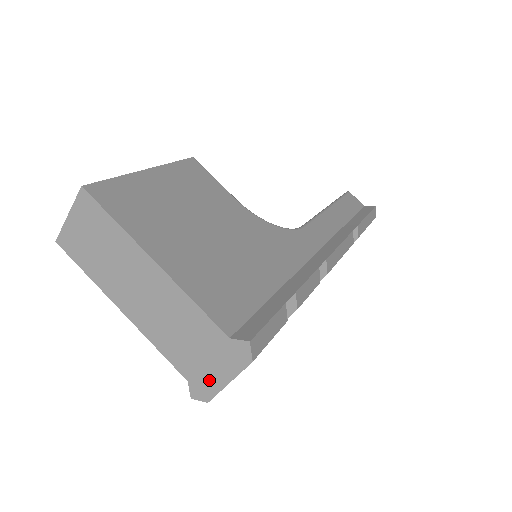
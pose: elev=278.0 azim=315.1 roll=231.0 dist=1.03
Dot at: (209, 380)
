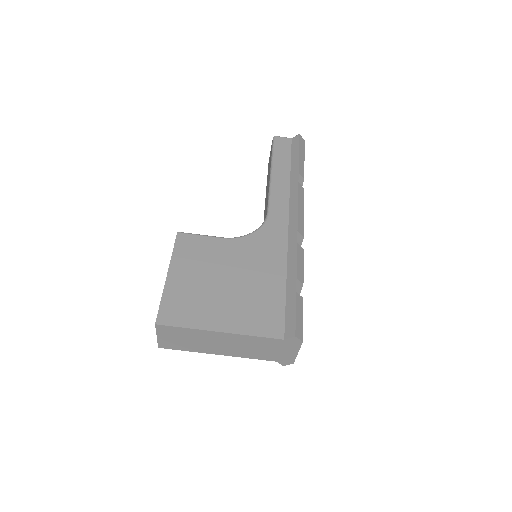
Dot at: (287, 357)
